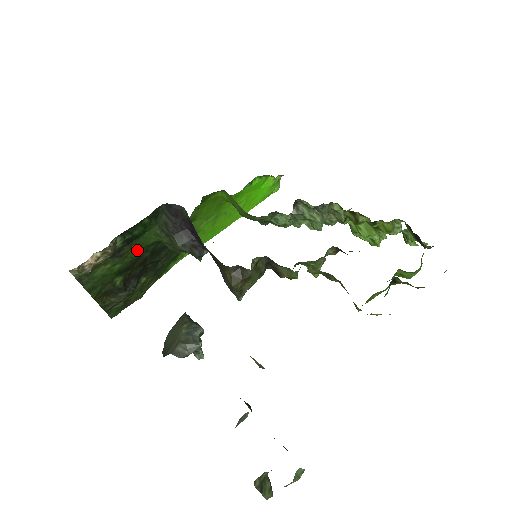
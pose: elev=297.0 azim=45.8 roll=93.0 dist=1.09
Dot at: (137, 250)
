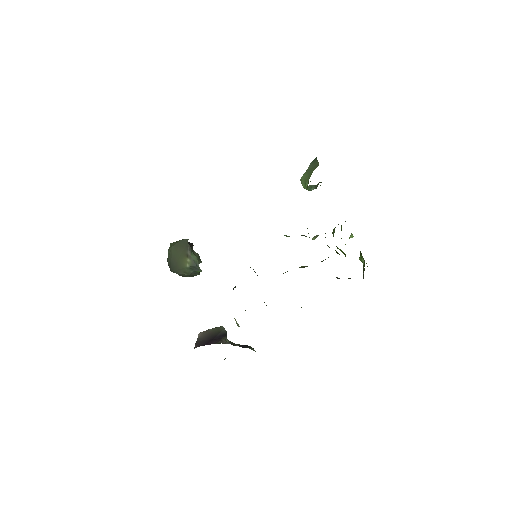
Dot at: occluded
